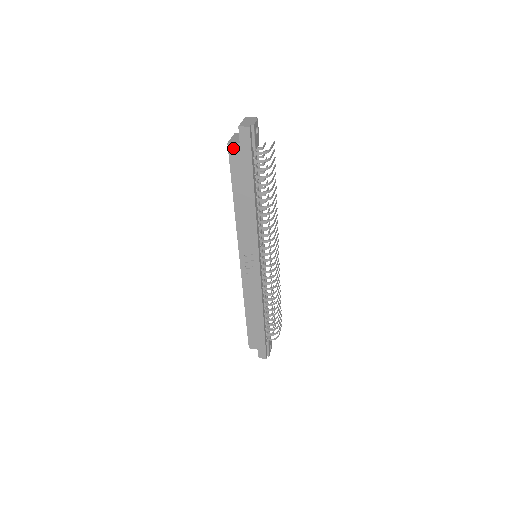
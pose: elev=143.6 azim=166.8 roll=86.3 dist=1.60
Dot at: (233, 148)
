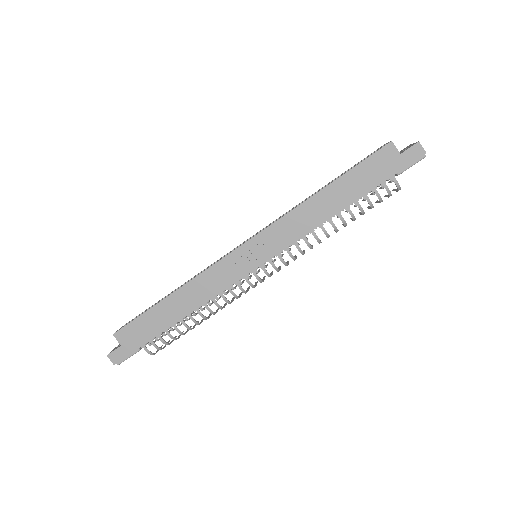
Dot at: (390, 150)
